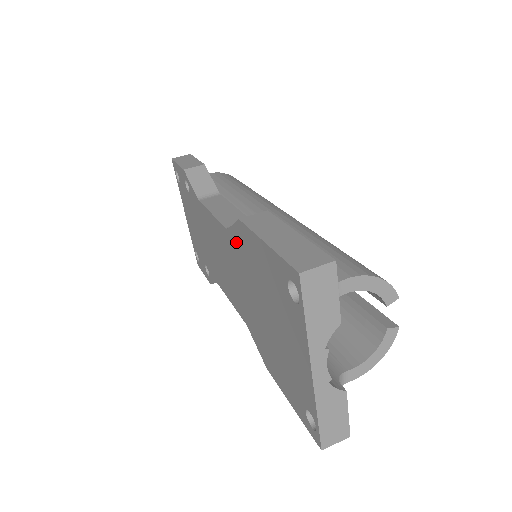
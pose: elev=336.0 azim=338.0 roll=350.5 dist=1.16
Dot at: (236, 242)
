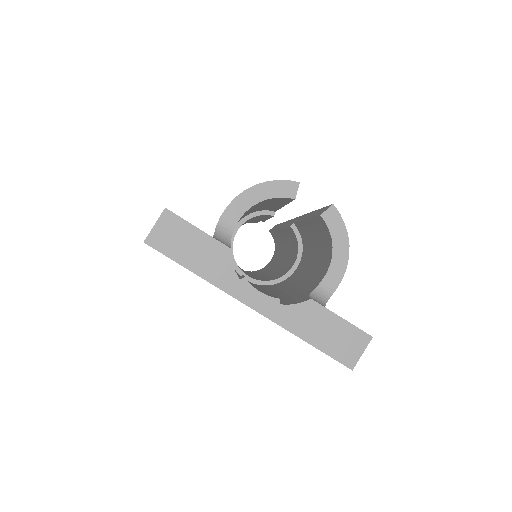
Dot at: occluded
